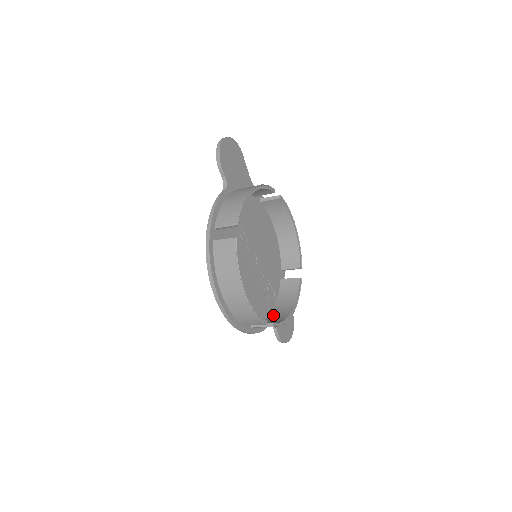
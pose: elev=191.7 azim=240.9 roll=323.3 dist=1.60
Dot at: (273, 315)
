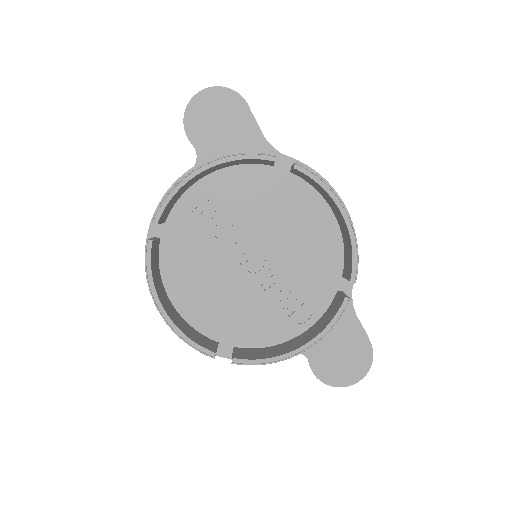
Dot at: (287, 343)
